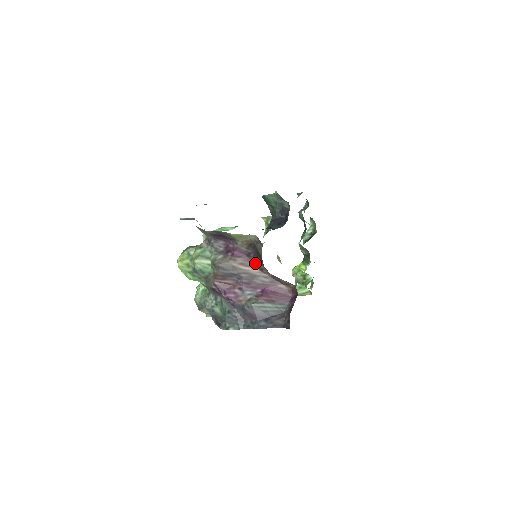
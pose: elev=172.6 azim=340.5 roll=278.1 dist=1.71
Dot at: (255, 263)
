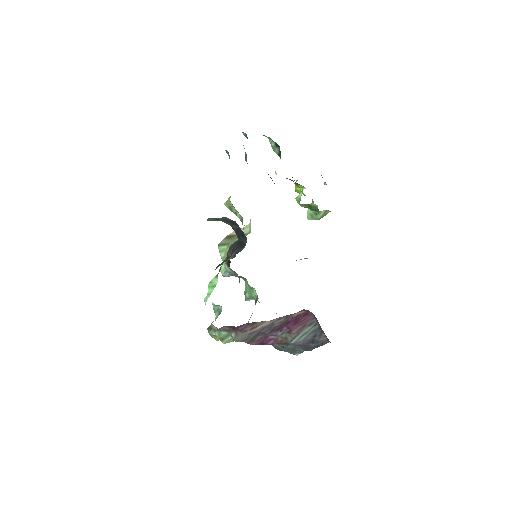
Dot at: (260, 322)
